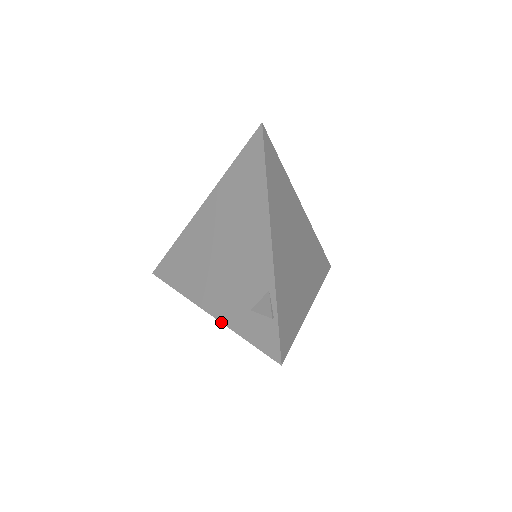
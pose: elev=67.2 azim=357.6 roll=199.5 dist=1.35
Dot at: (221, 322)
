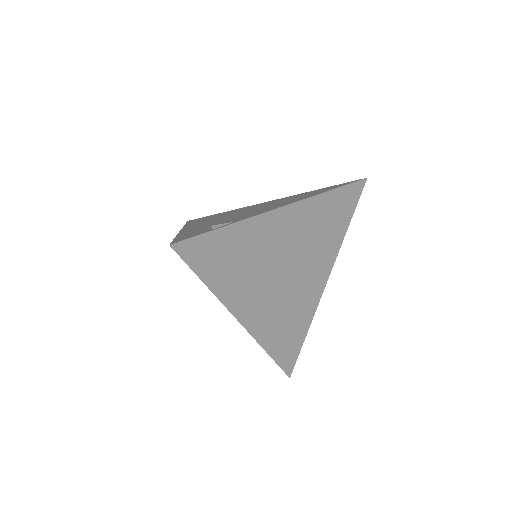
Dot at: (179, 232)
